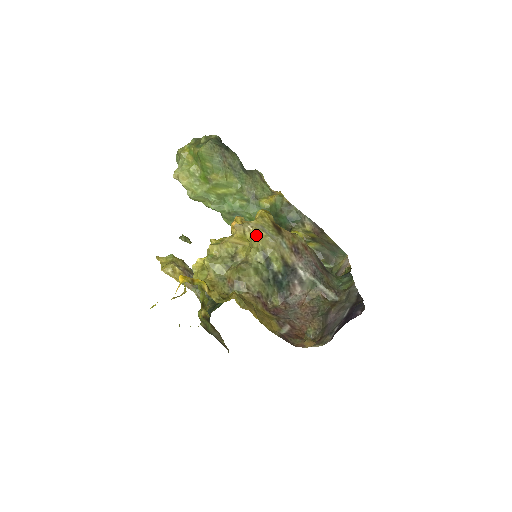
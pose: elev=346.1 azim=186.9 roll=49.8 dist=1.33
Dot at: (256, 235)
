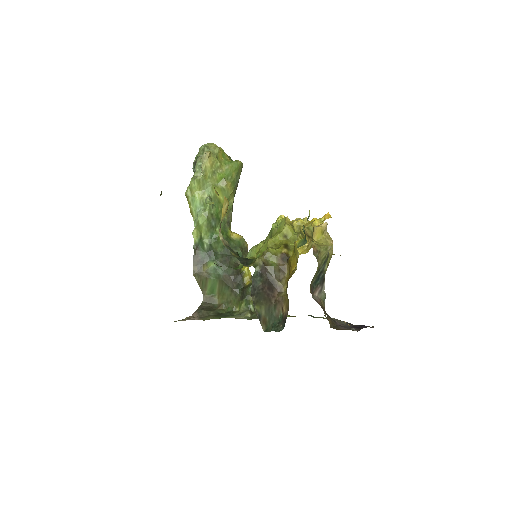
Dot at: (330, 239)
